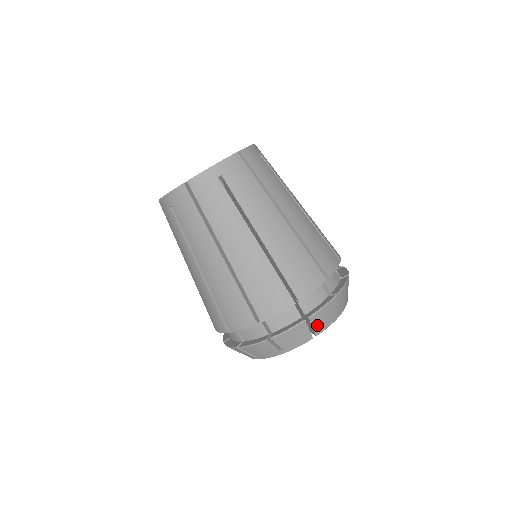
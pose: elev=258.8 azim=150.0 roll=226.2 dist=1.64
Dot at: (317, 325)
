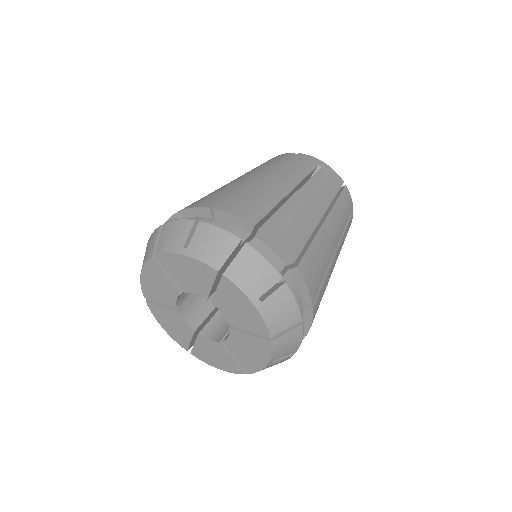
Dot at: (239, 264)
